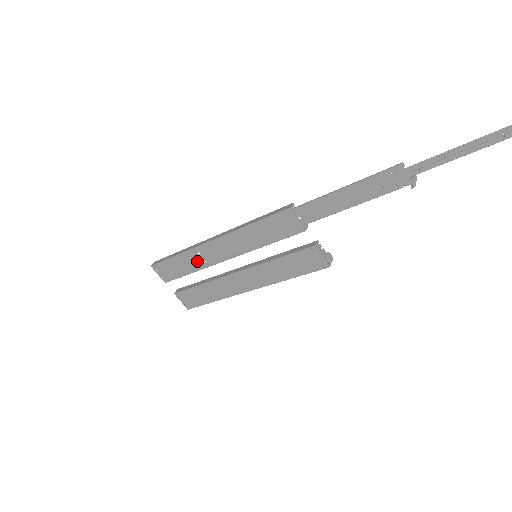
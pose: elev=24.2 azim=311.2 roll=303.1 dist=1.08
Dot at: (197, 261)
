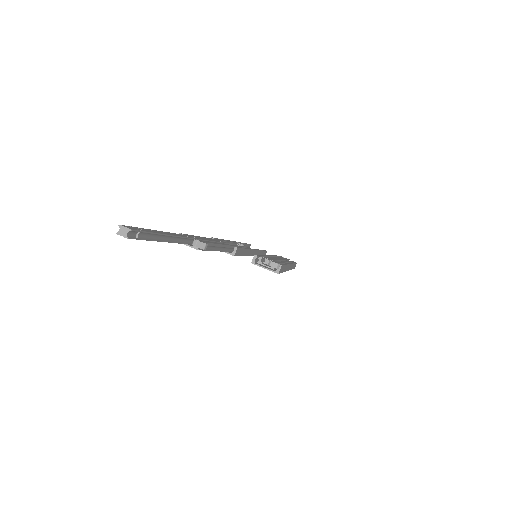
Dot at: occluded
